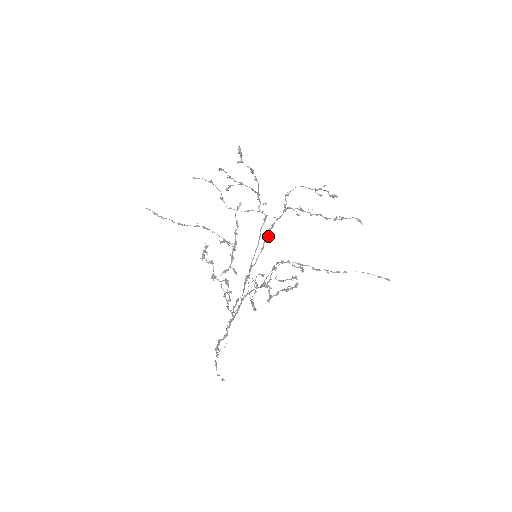
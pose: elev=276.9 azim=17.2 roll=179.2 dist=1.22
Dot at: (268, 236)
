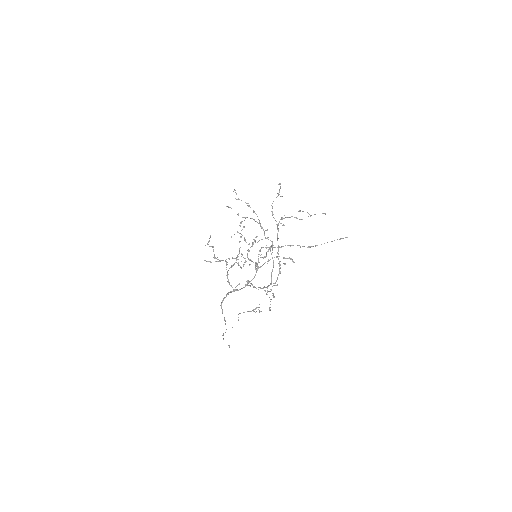
Dot at: (284, 264)
